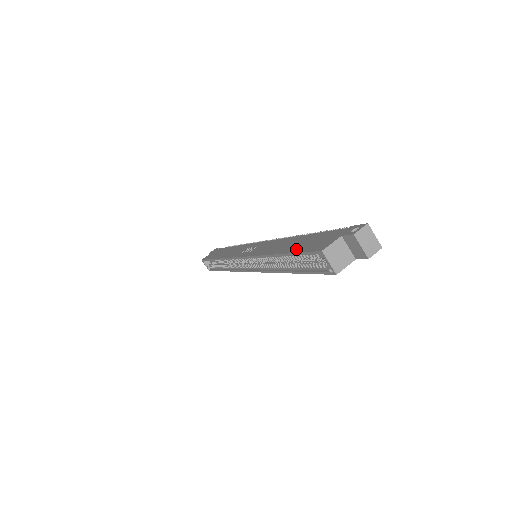
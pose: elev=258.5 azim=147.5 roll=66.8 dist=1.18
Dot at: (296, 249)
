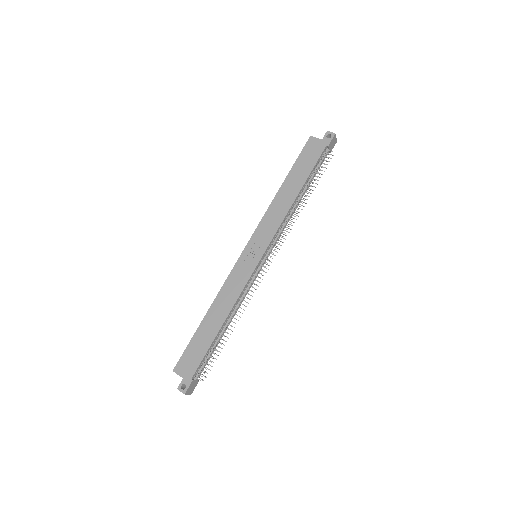
Dot at: (195, 339)
